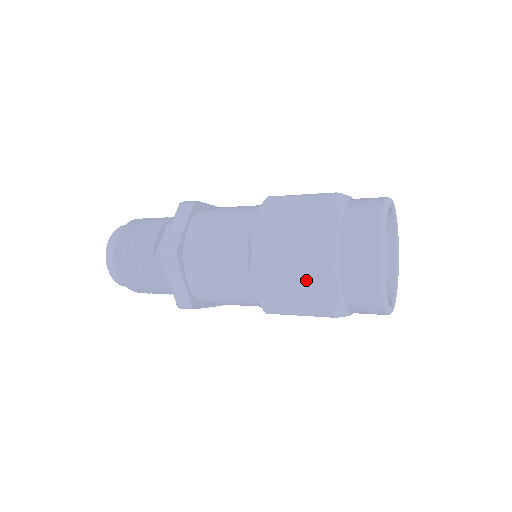
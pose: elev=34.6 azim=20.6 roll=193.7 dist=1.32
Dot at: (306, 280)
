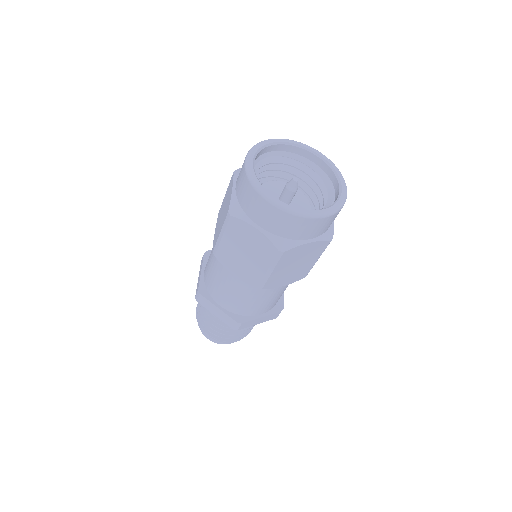
Dot at: (243, 242)
